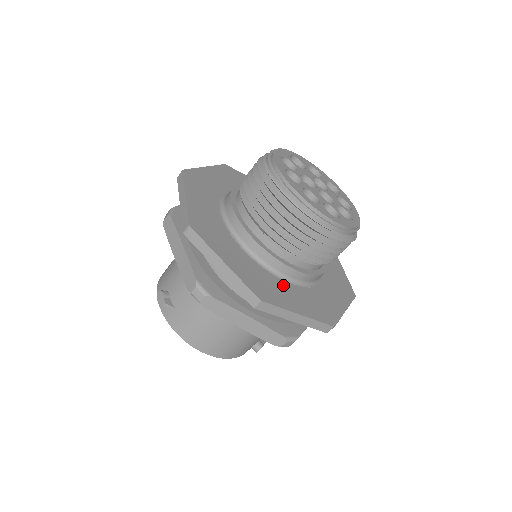
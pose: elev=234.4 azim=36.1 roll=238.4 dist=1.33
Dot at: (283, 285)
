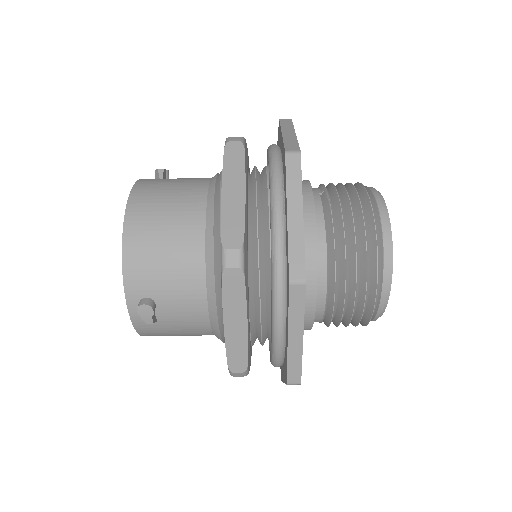
Dot at: occluded
